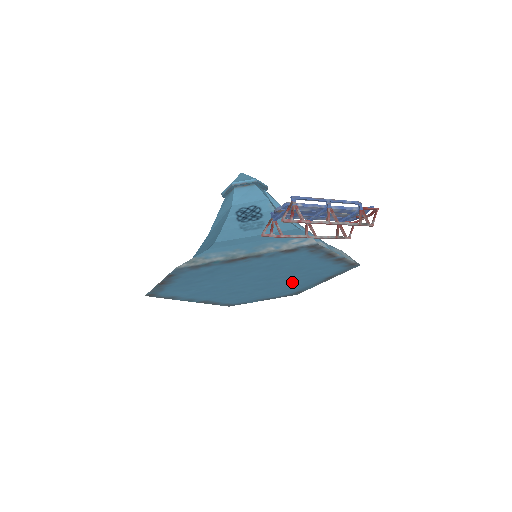
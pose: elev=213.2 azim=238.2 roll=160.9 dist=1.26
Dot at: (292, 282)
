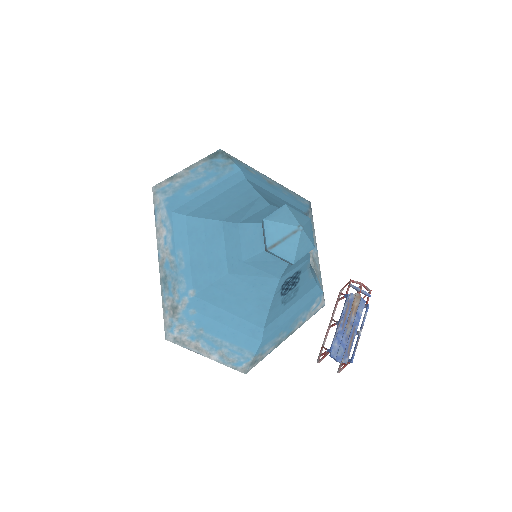
Dot at: occluded
